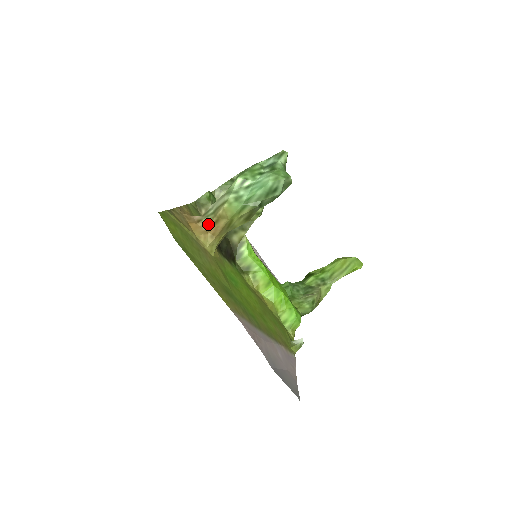
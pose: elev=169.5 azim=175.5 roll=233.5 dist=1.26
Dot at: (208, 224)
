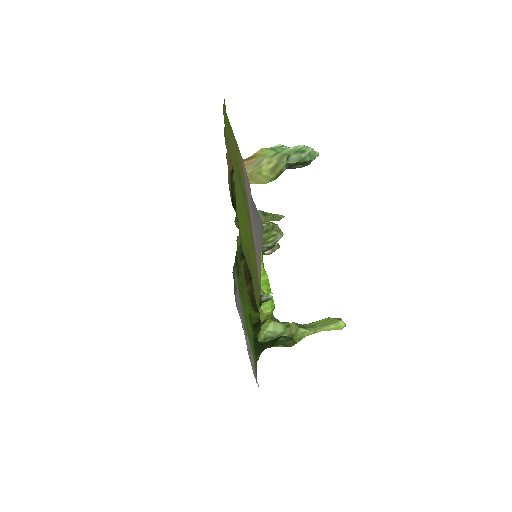
Dot at: (243, 160)
